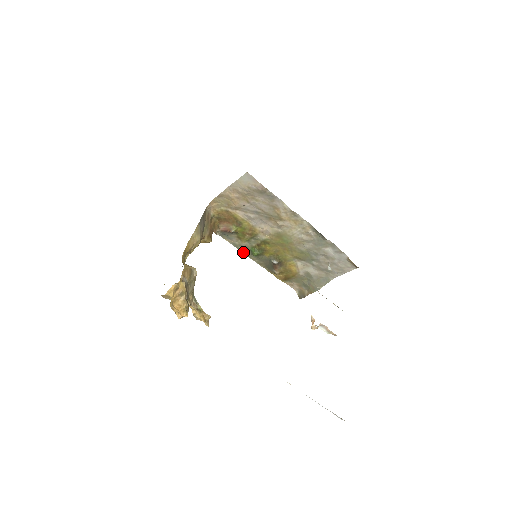
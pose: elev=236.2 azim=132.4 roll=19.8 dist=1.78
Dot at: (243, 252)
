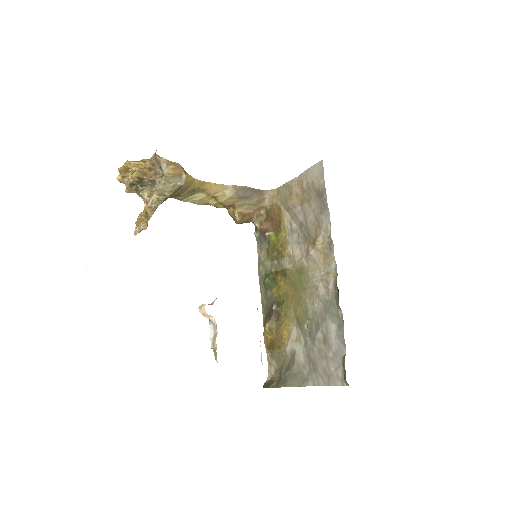
Dot at: (260, 275)
